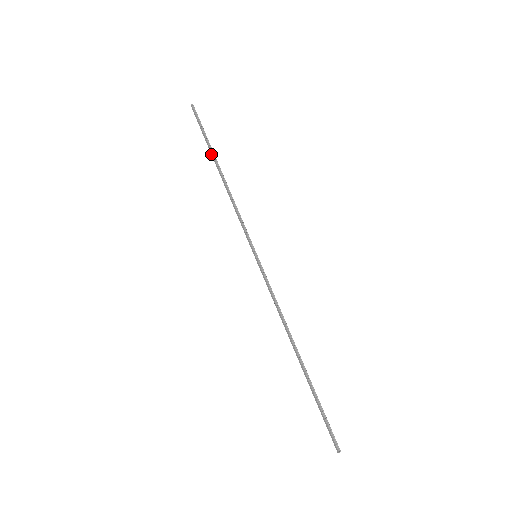
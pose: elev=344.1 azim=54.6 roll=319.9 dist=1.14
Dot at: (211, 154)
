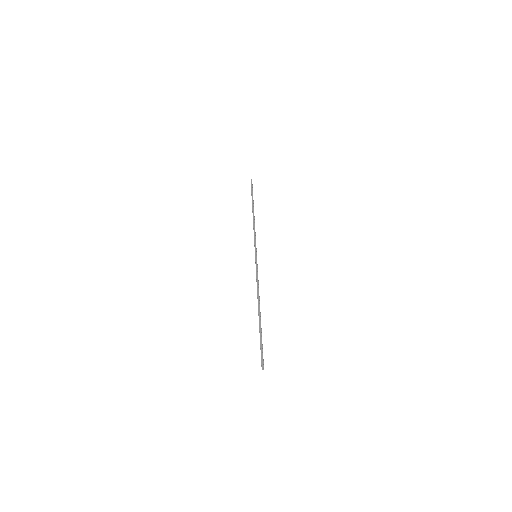
Dot at: (252, 203)
